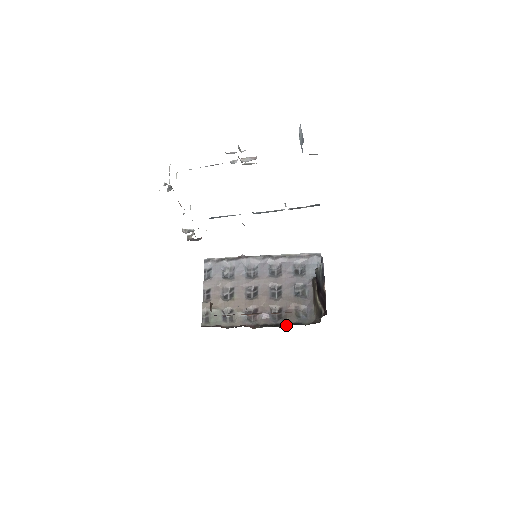
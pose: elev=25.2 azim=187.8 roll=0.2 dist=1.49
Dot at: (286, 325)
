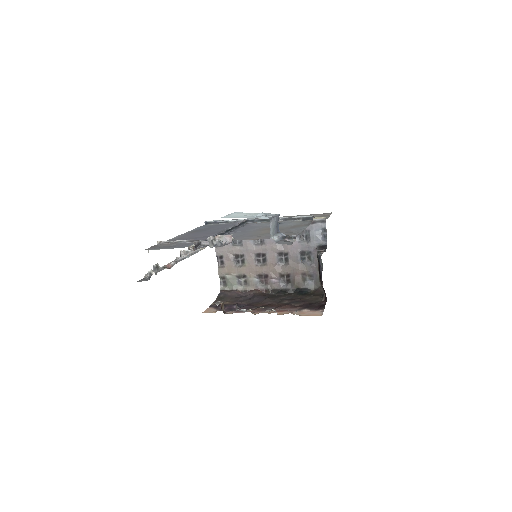
Dot at: (294, 290)
